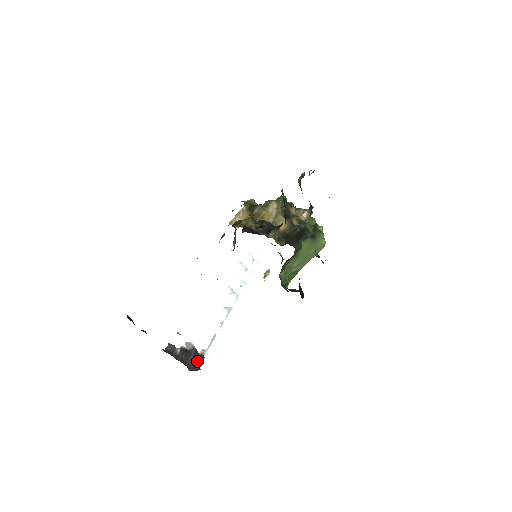
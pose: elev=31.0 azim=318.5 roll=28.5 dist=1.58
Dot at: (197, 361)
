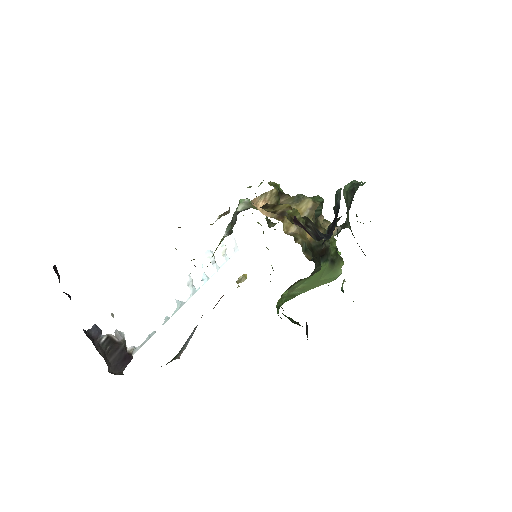
Dot at: (122, 361)
